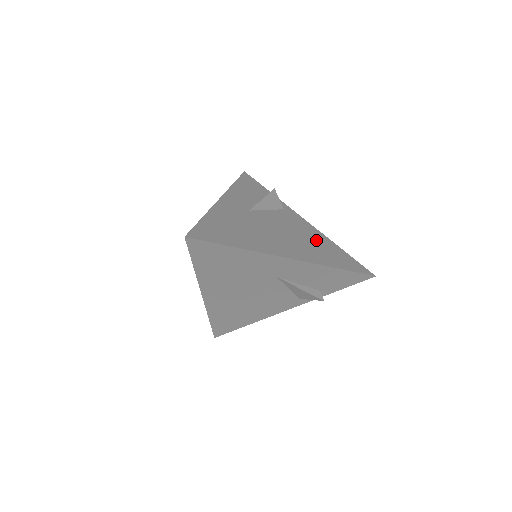
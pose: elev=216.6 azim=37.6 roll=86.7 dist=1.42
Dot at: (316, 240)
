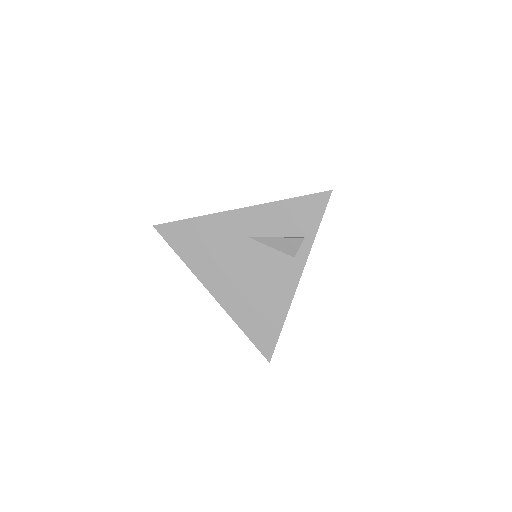
Dot at: occluded
